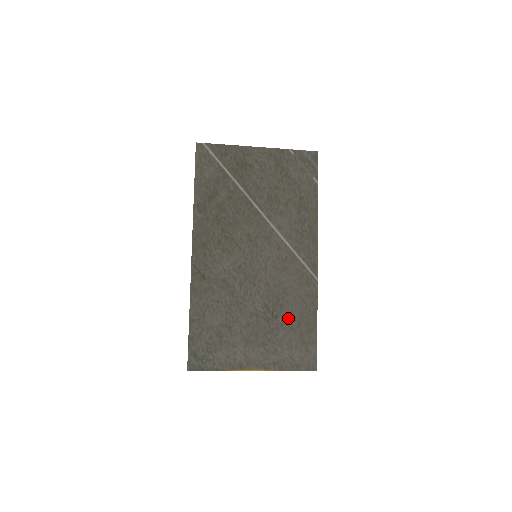
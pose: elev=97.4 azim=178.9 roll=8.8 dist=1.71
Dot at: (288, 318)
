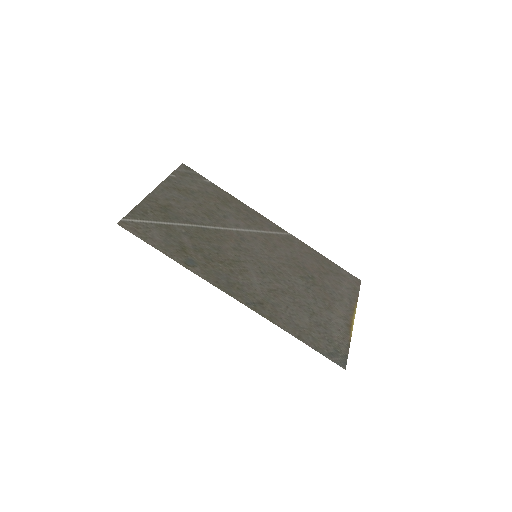
Dot at: (316, 270)
